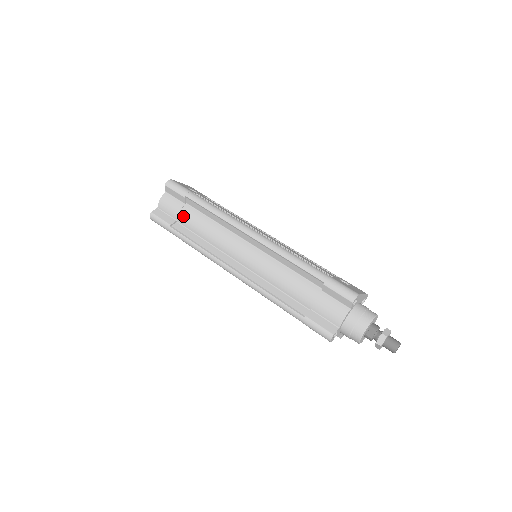
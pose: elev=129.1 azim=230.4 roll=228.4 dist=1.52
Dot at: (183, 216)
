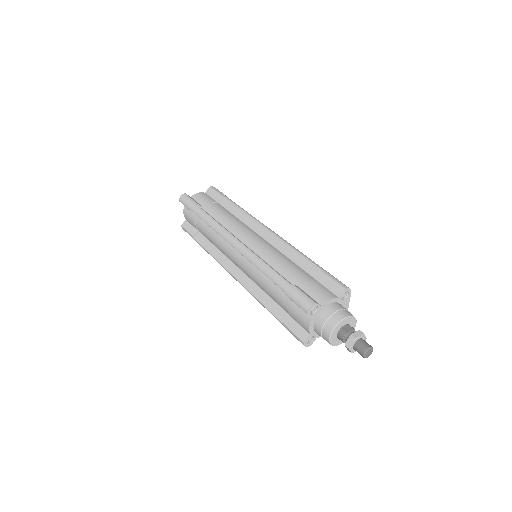
Dot at: (211, 206)
